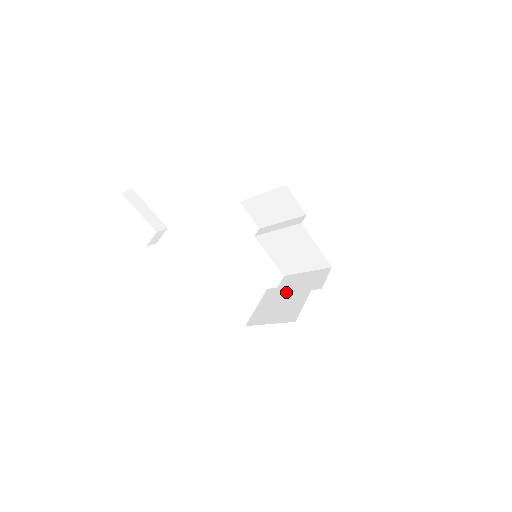
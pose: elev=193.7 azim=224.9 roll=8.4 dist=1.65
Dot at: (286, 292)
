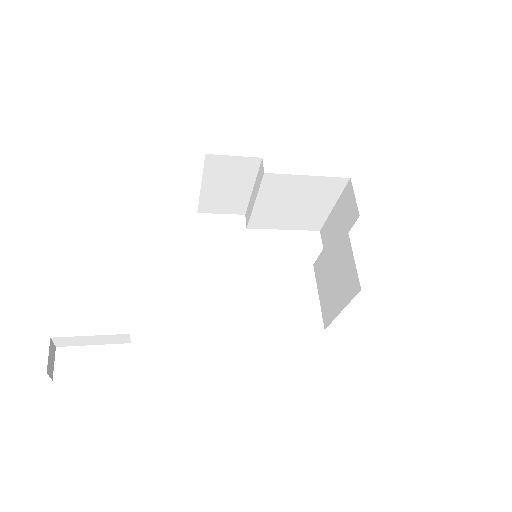
Dot at: (329, 255)
